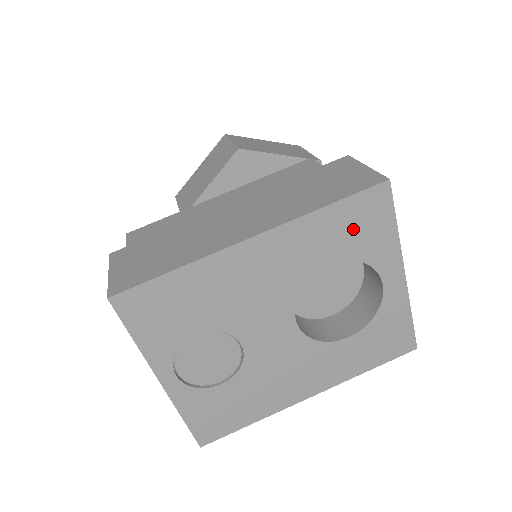
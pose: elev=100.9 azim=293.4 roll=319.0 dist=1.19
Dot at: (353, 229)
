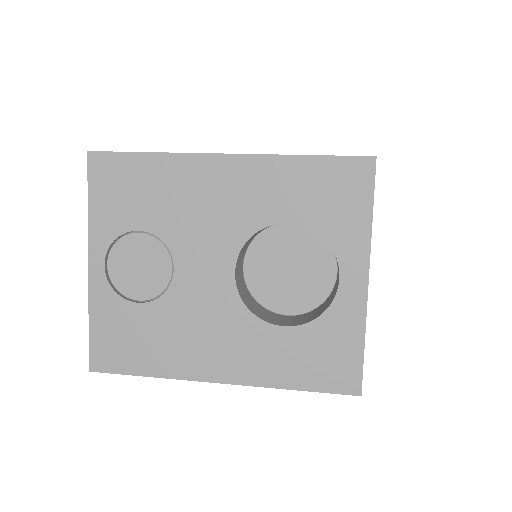
Dot at: (324, 194)
